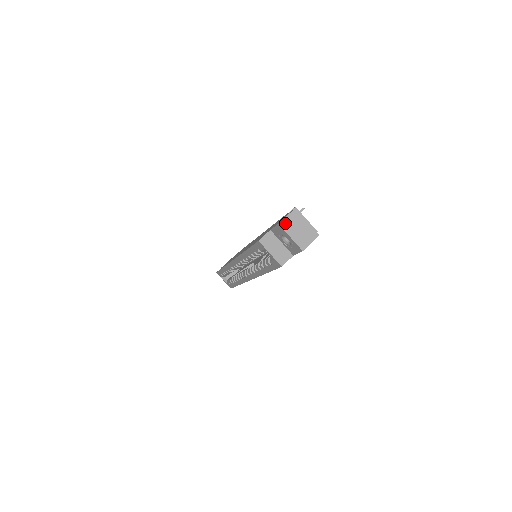
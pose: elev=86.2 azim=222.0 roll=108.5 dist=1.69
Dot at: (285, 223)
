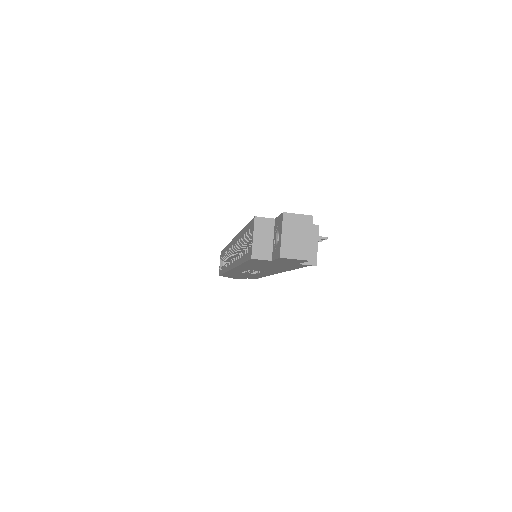
Dot at: (290, 218)
